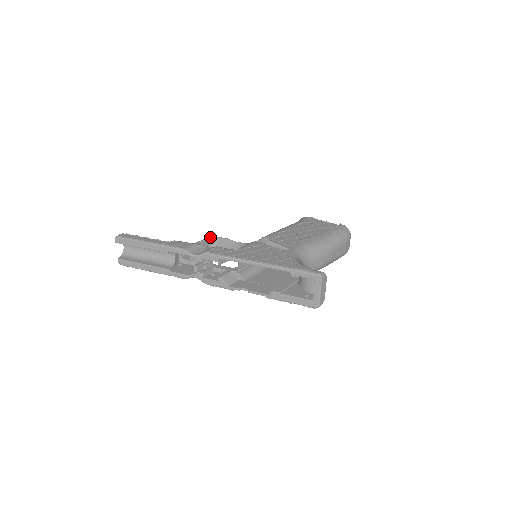
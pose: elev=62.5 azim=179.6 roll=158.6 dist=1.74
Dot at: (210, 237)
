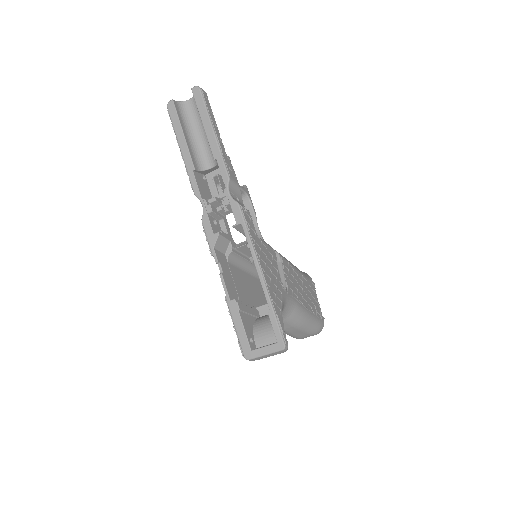
Dot at: (248, 193)
